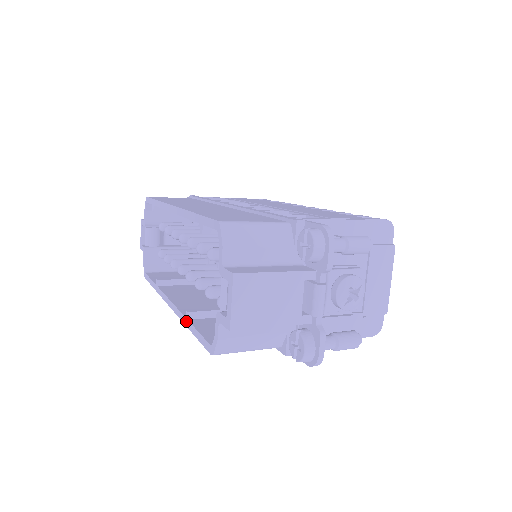
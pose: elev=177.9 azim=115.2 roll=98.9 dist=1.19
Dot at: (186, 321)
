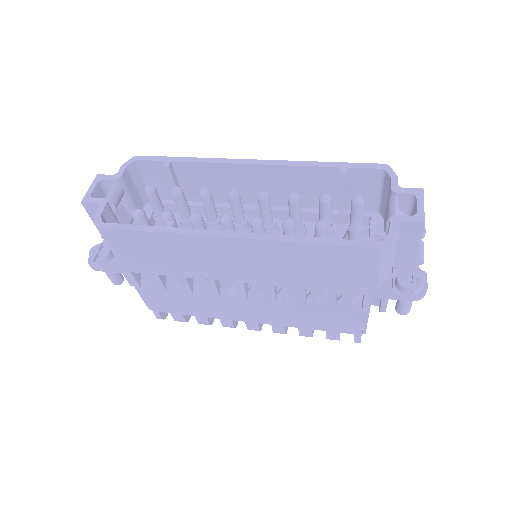
Dot at: (299, 238)
